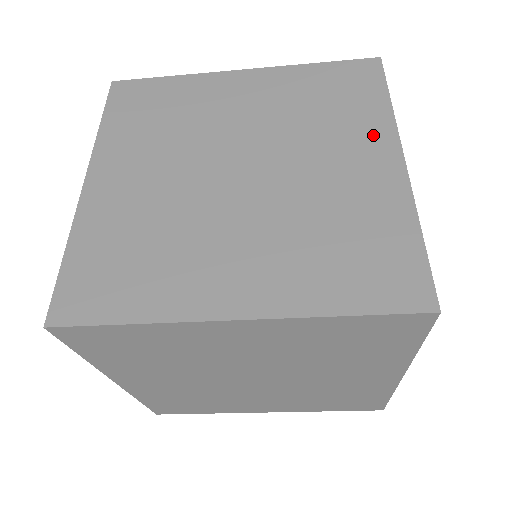
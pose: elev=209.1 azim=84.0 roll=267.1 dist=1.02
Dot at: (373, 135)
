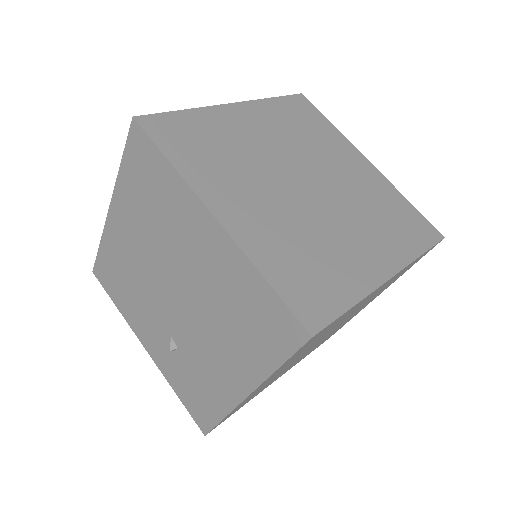
Dot at: occluded
